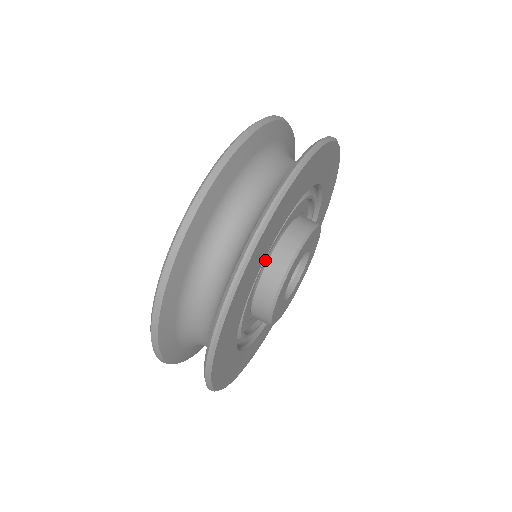
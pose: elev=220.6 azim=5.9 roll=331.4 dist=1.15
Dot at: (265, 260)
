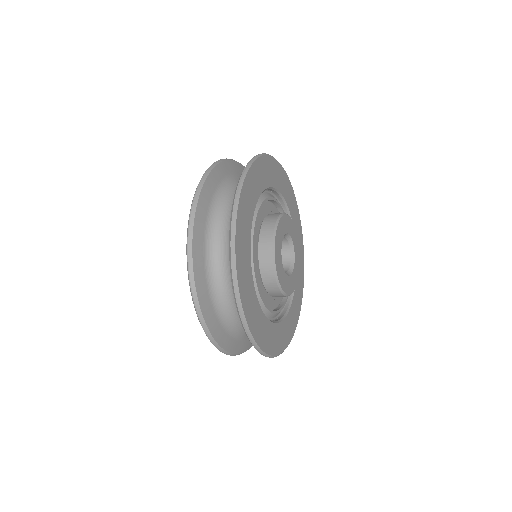
Dot at: (257, 283)
